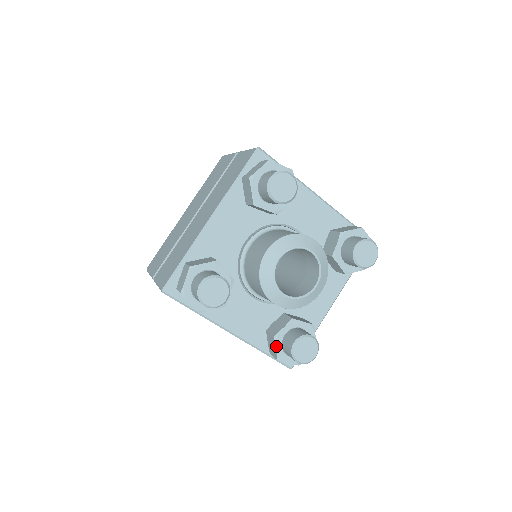
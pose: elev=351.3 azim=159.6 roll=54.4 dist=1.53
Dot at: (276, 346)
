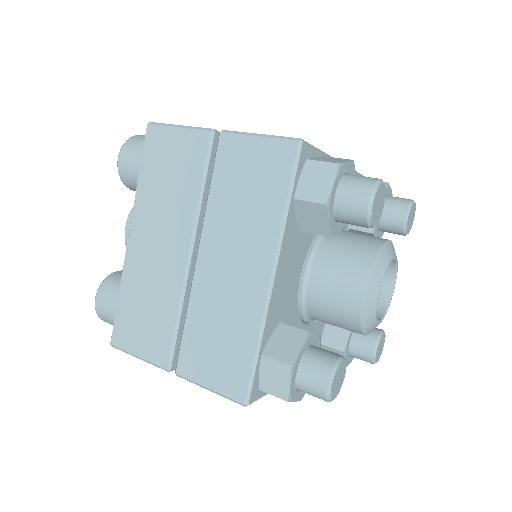
Dot at: (345, 358)
